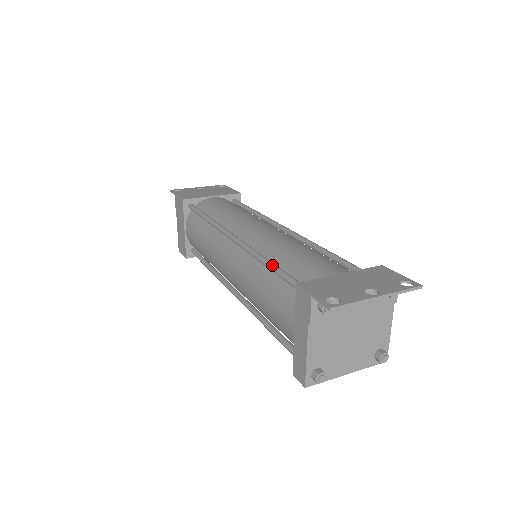
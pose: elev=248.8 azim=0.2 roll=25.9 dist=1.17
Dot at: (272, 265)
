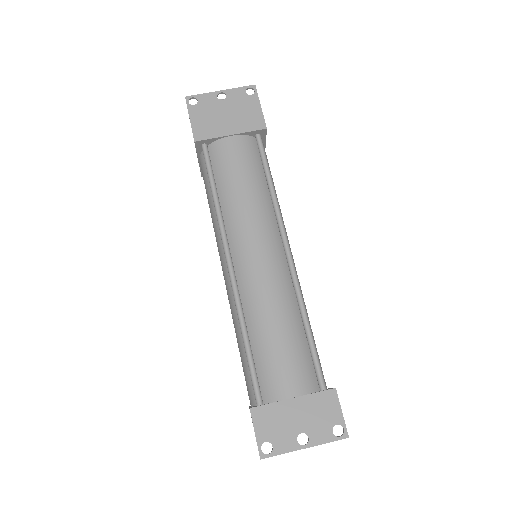
Dot at: (246, 348)
